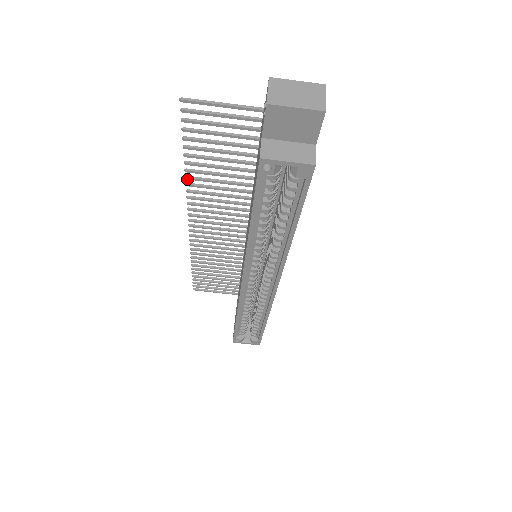
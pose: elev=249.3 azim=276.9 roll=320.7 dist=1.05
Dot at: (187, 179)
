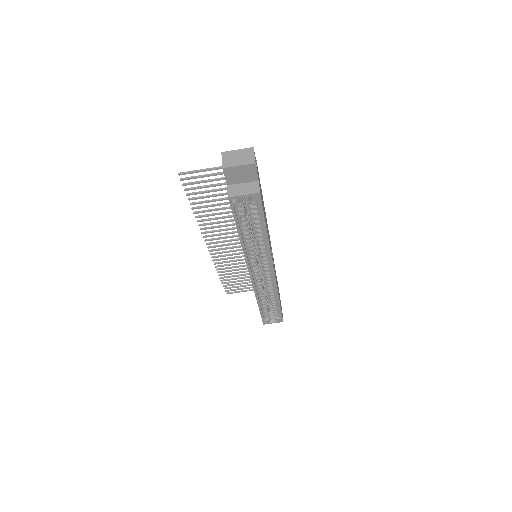
Dot at: occluded
